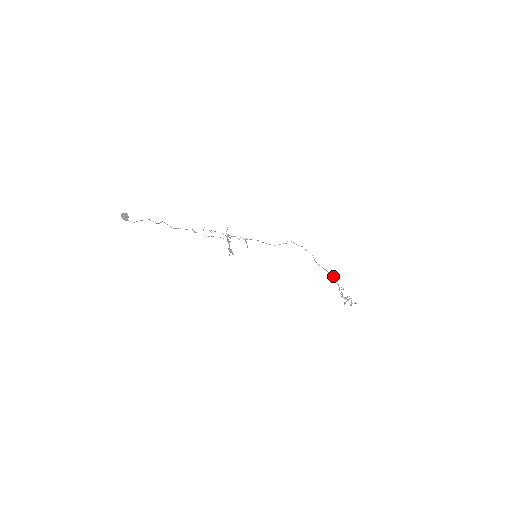
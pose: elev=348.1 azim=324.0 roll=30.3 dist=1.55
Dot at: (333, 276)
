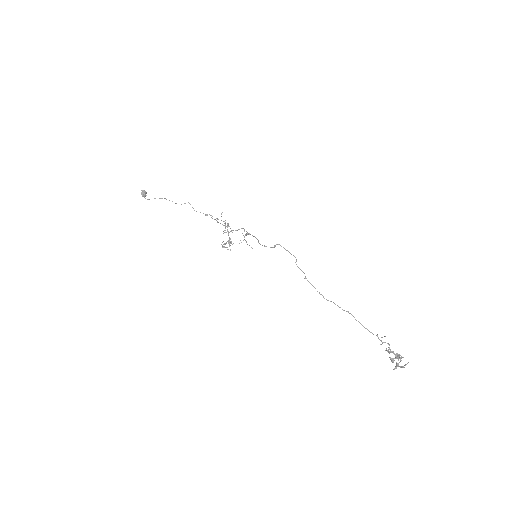
Dot at: occluded
